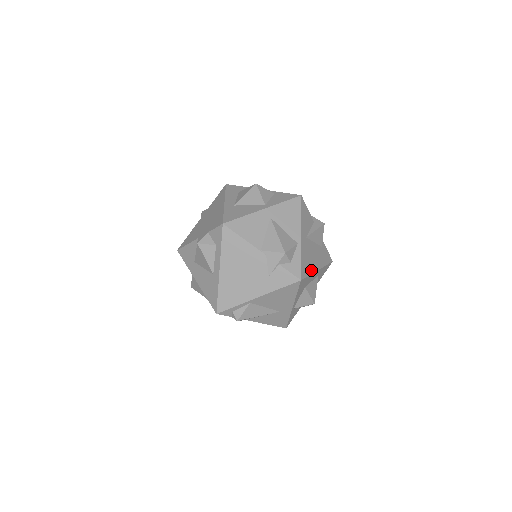
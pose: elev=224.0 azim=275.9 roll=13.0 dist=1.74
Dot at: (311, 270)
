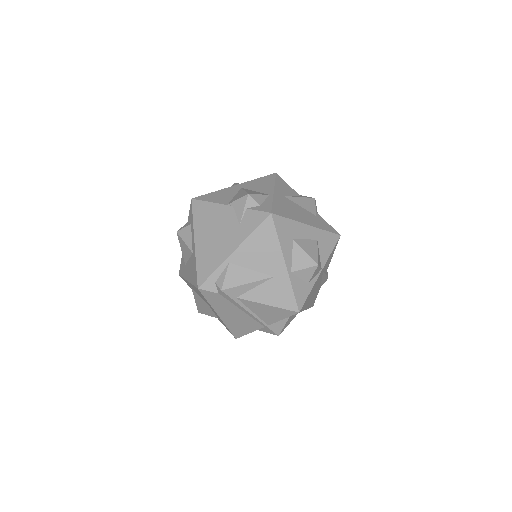
Dot at: (293, 218)
